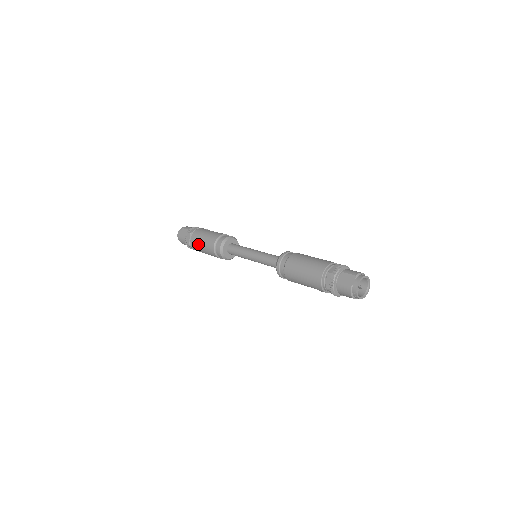
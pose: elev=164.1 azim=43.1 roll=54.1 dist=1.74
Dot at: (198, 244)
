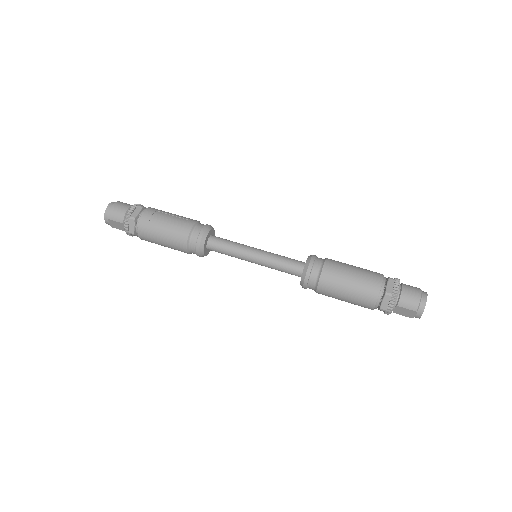
Dot at: occluded
